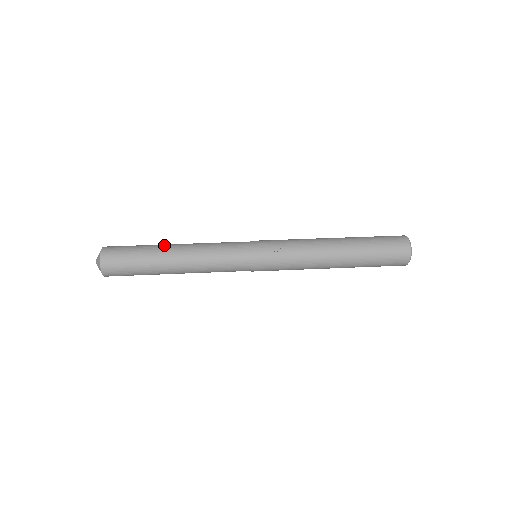
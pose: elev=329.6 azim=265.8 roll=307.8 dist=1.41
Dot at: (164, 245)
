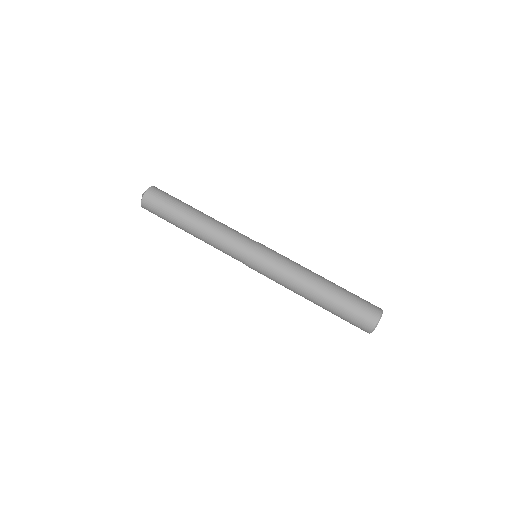
Dot at: (185, 221)
